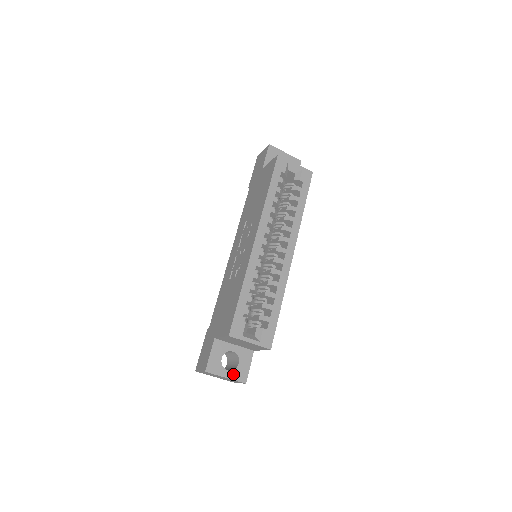
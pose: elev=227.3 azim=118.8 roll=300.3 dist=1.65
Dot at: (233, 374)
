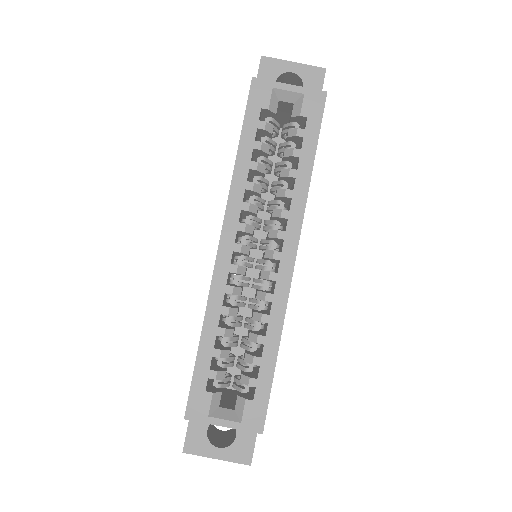
Dot at: (228, 452)
